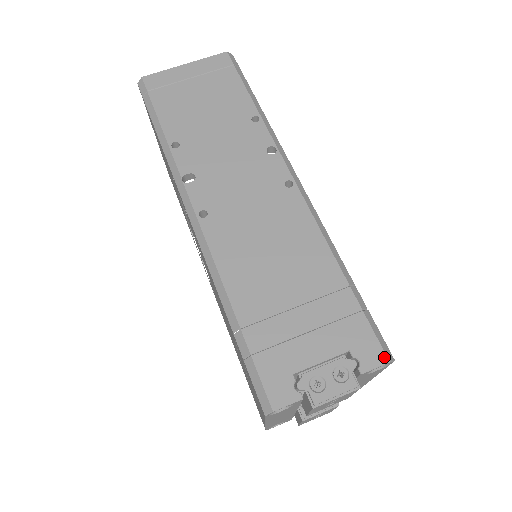
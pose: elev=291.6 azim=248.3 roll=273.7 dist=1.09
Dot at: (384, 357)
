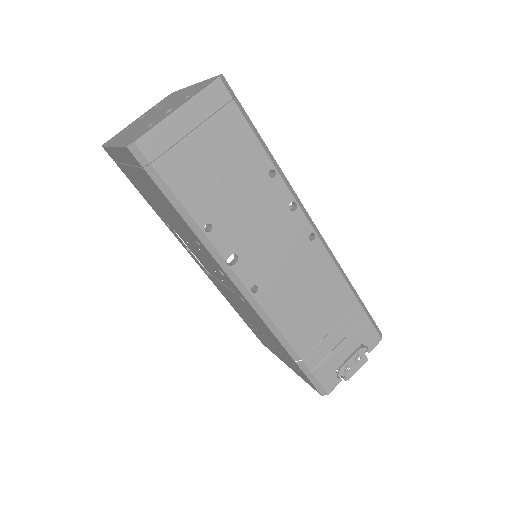
Dot at: (380, 339)
